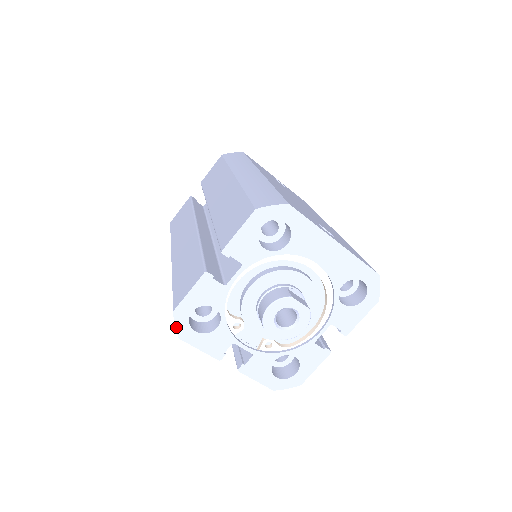
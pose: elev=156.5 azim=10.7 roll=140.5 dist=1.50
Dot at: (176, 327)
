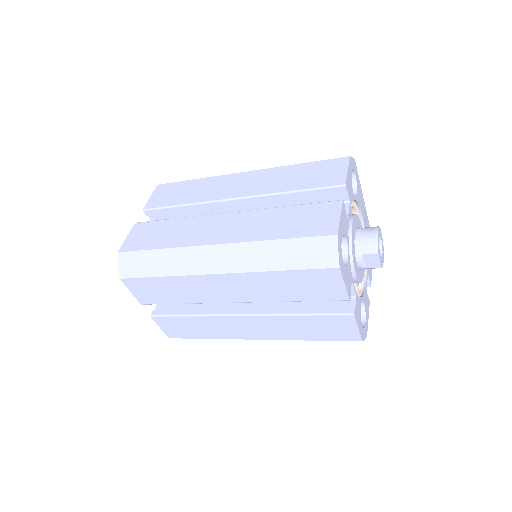
Dot at: (338, 254)
